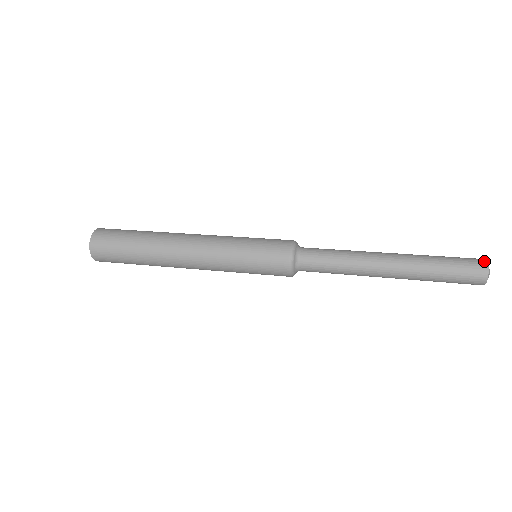
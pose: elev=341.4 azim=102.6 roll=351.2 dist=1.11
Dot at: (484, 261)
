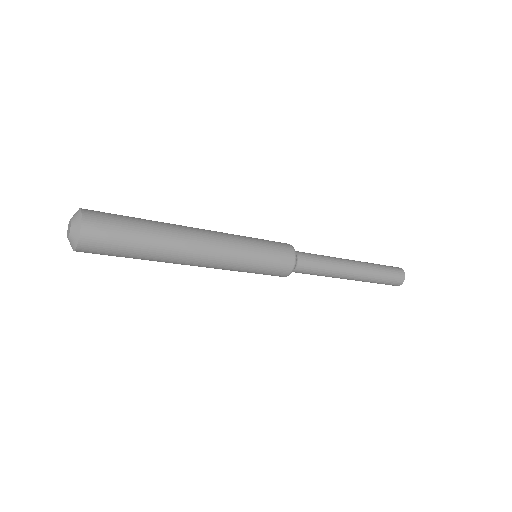
Dot at: (397, 267)
